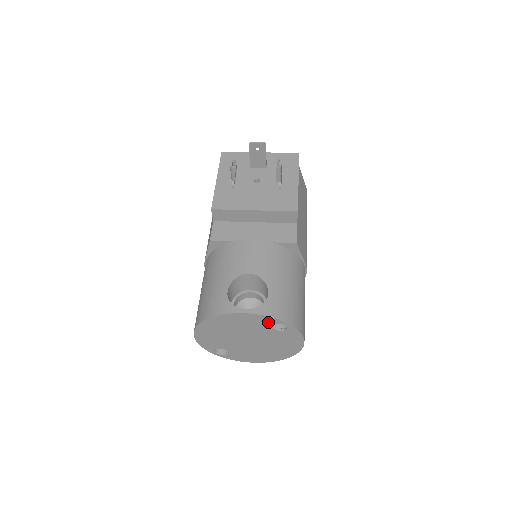
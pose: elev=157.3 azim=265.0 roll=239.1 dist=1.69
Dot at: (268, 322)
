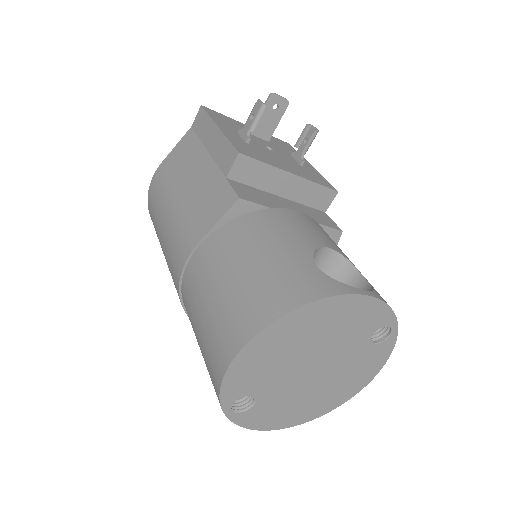
Dot at: (377, 321)
